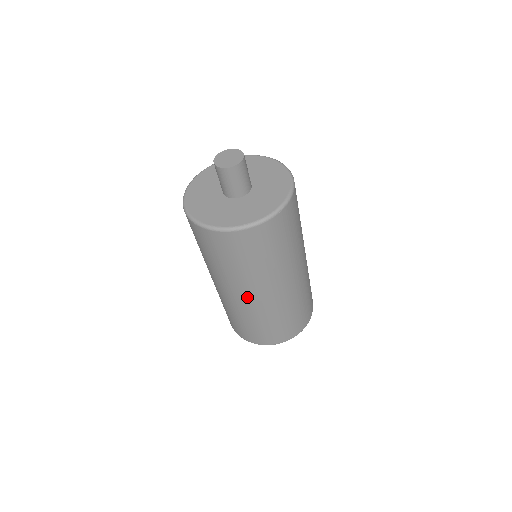
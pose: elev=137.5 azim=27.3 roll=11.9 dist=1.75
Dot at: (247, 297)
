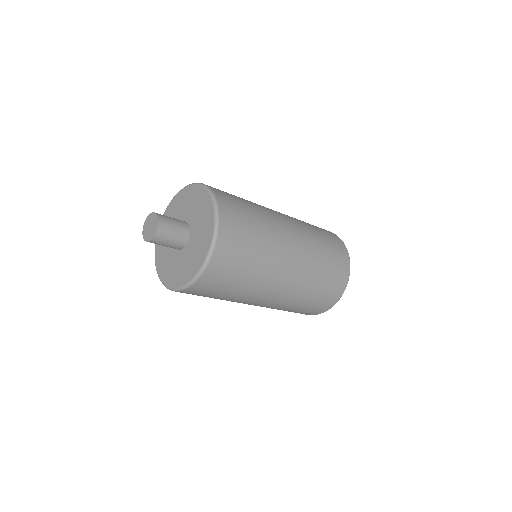
Dot at: (263, 303)
